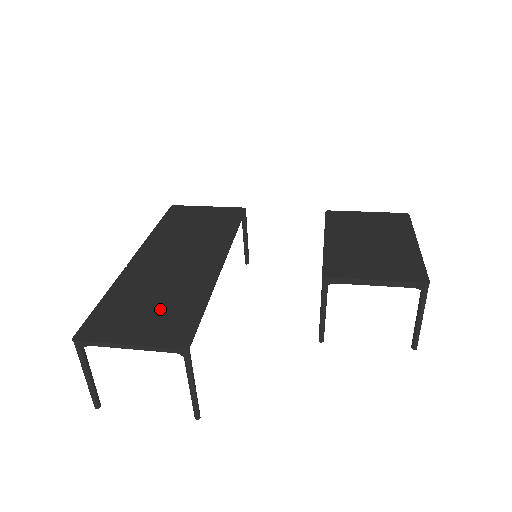
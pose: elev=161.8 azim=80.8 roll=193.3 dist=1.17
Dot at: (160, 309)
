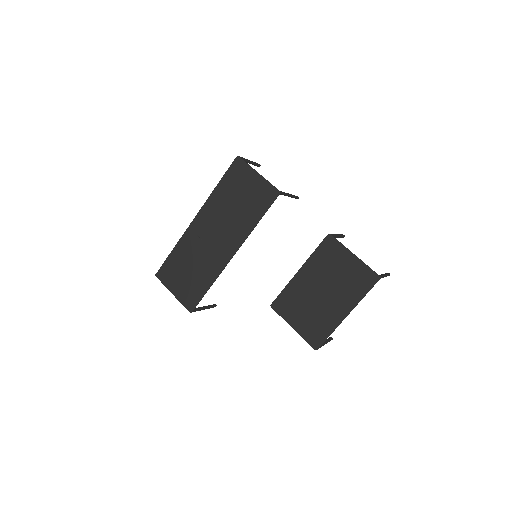
Dot at: (190, 278)
